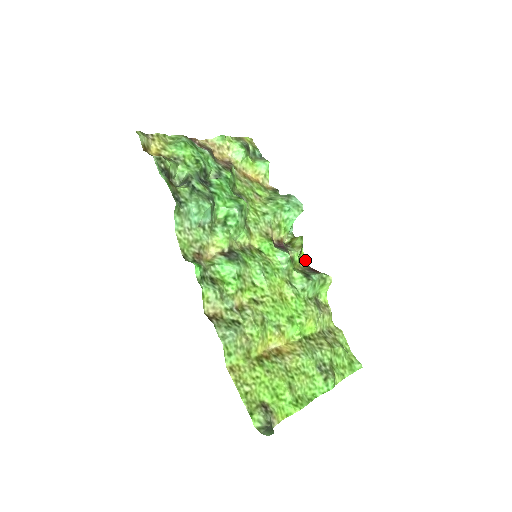
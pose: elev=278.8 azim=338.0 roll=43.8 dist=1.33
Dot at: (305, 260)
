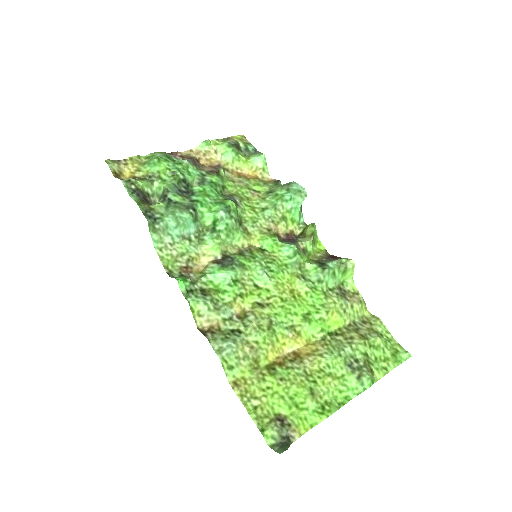
Dot at: (323, 248)
